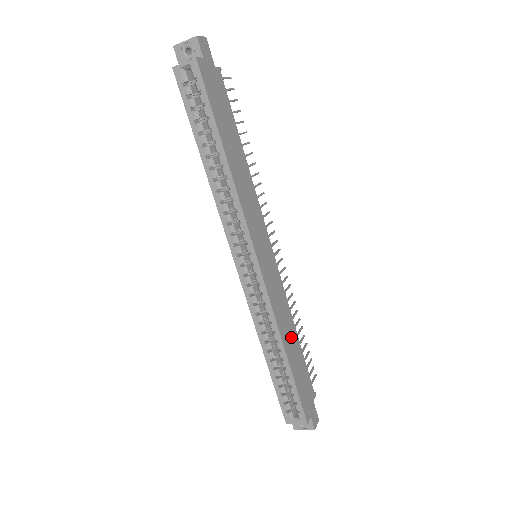
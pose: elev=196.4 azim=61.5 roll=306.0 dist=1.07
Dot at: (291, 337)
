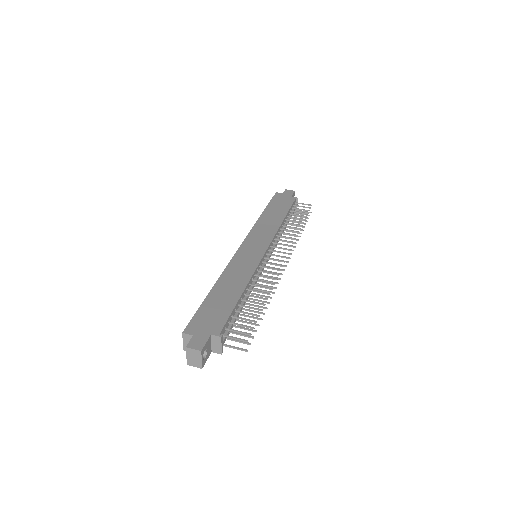
Dot at: (232, 287)
